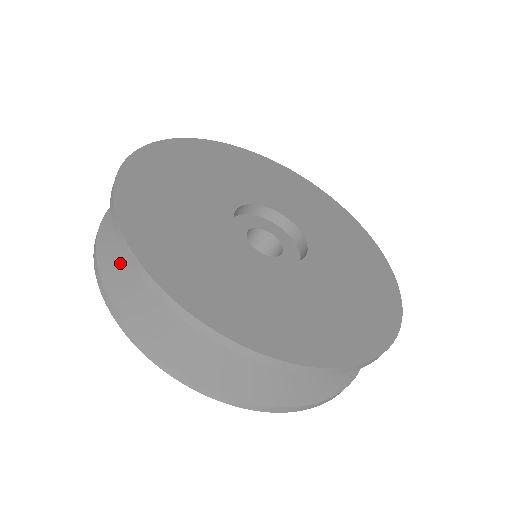
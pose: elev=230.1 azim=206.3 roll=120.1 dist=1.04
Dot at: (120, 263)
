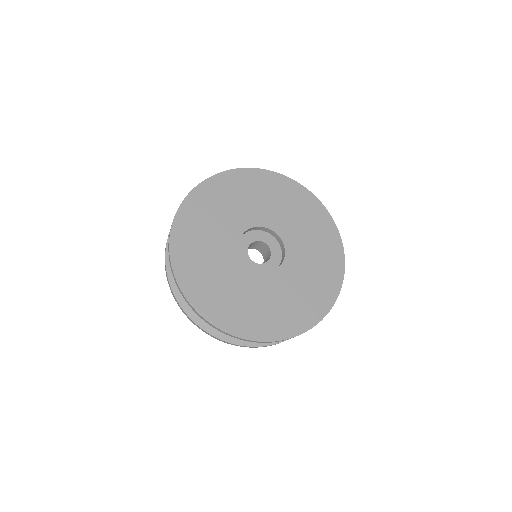
Dot at: occluded
